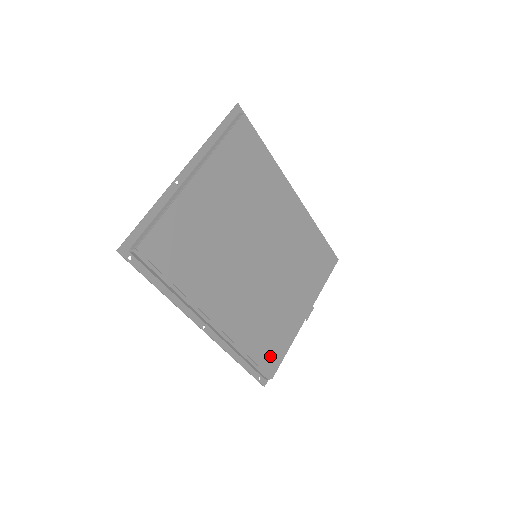
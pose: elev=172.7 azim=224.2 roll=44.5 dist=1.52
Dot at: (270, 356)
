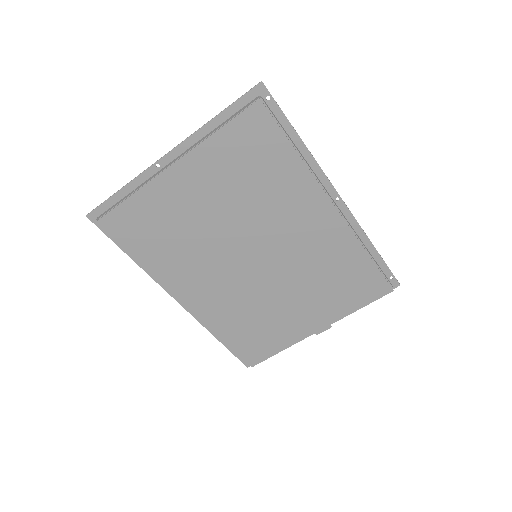
Dot at: (253, 348)
